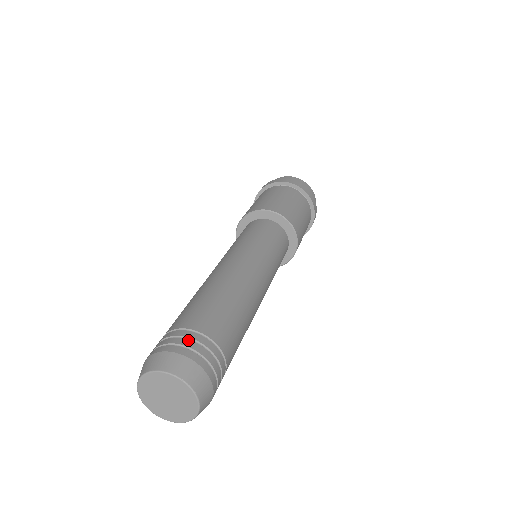
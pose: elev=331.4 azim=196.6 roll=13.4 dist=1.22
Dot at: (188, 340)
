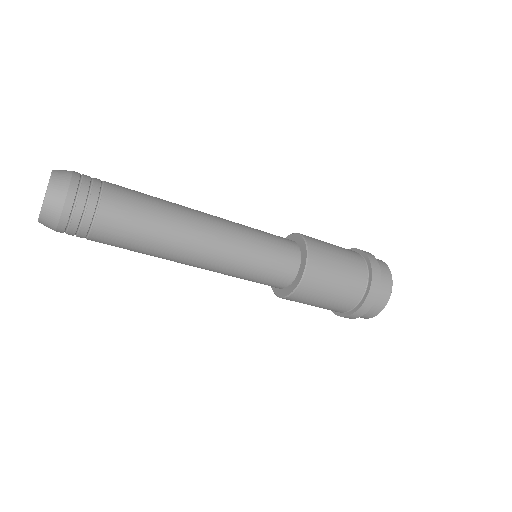
Dot at: occluded
